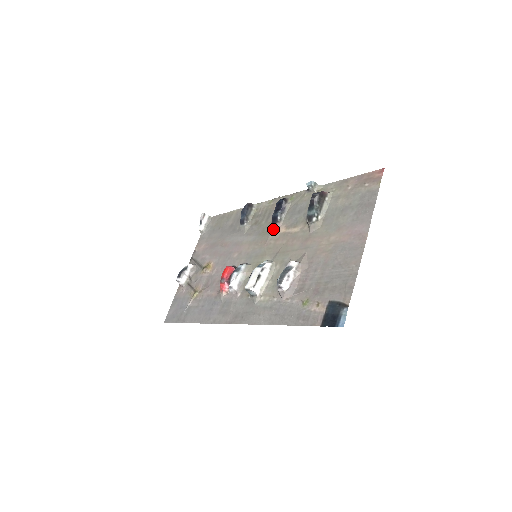
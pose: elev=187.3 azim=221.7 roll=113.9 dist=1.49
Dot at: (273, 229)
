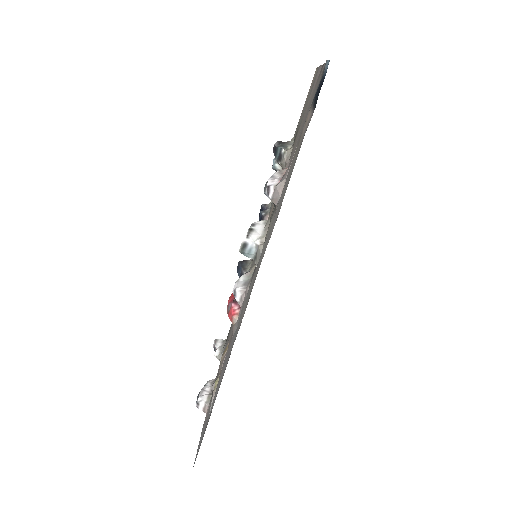
Dot at: occluded
